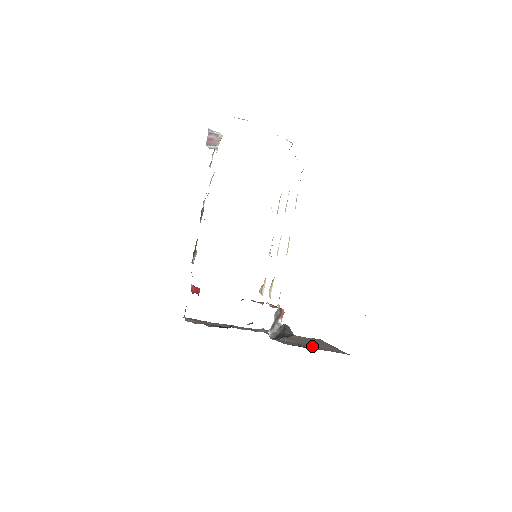
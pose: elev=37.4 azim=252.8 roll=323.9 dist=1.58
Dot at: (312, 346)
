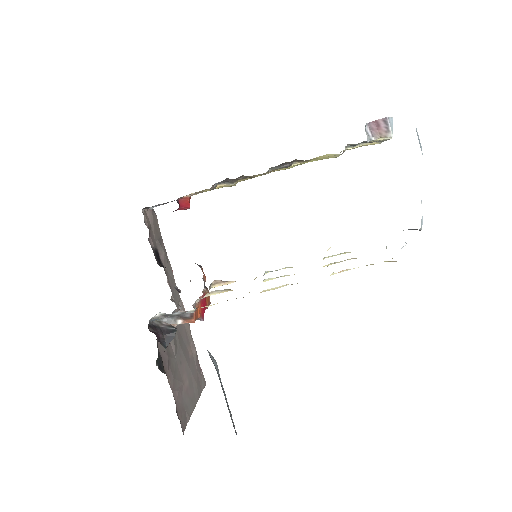
Dot at: (175, 377)
